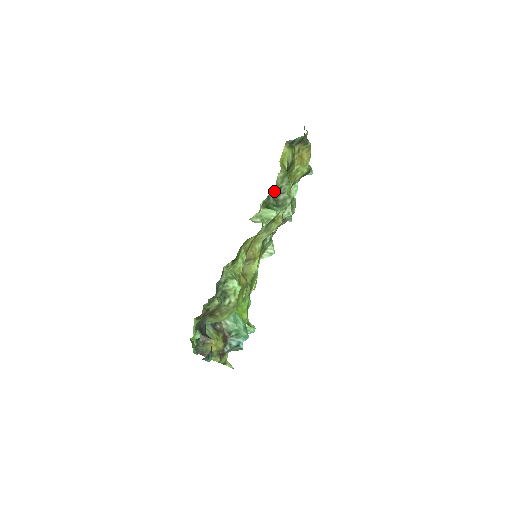
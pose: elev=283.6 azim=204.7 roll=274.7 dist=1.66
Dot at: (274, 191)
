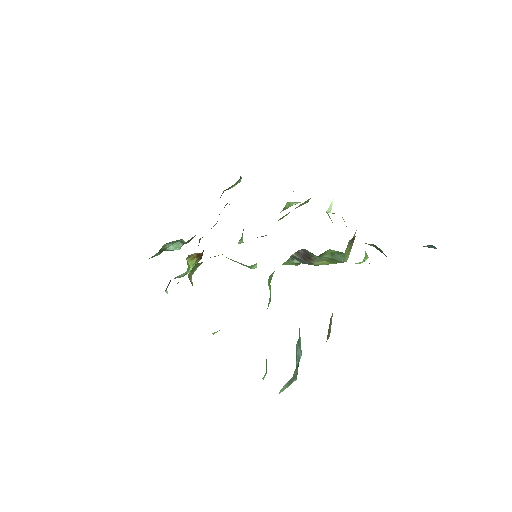
Dot at: occluded
